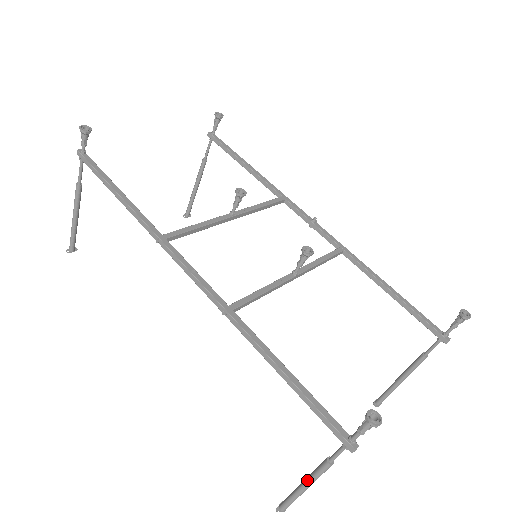
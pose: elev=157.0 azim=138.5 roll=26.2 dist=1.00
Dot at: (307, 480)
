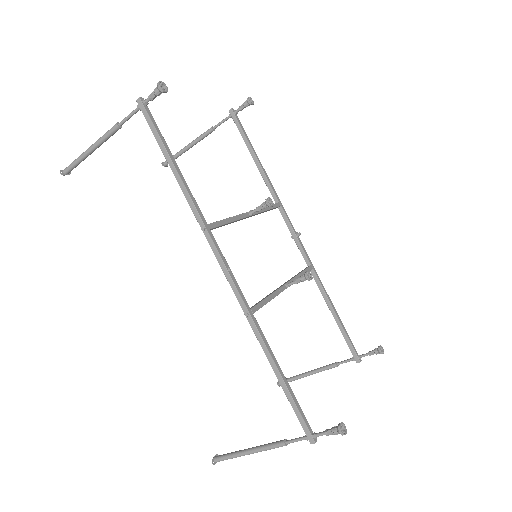
Dot at: (256, 449)
